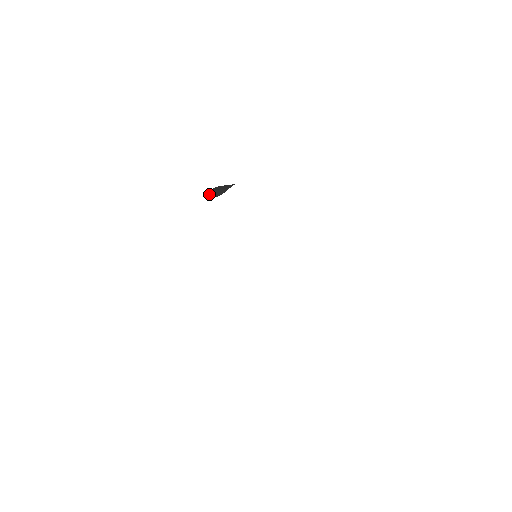
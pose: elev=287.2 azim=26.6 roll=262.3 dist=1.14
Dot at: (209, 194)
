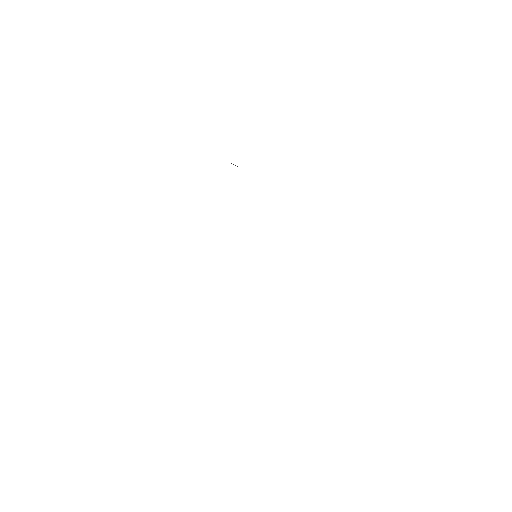
Dot at: occluded
